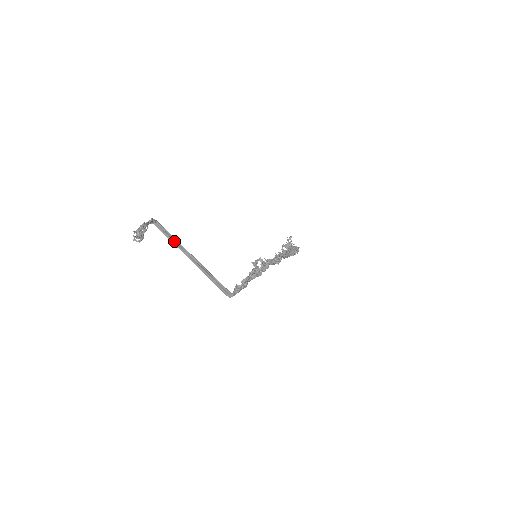
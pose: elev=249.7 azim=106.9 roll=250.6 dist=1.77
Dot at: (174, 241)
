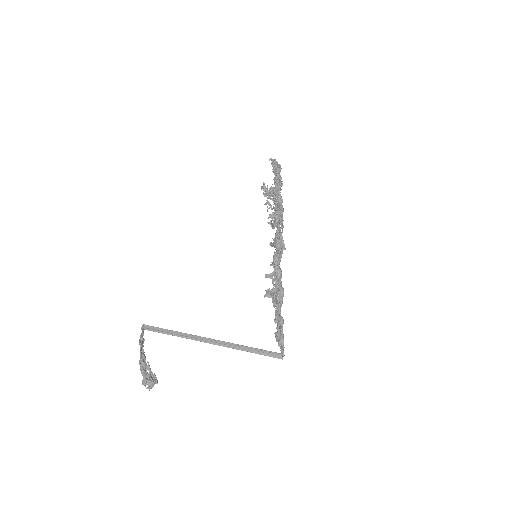
Dot at: (178, 335)
